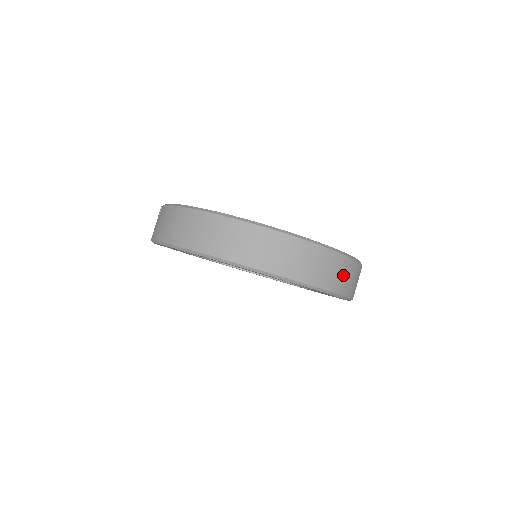
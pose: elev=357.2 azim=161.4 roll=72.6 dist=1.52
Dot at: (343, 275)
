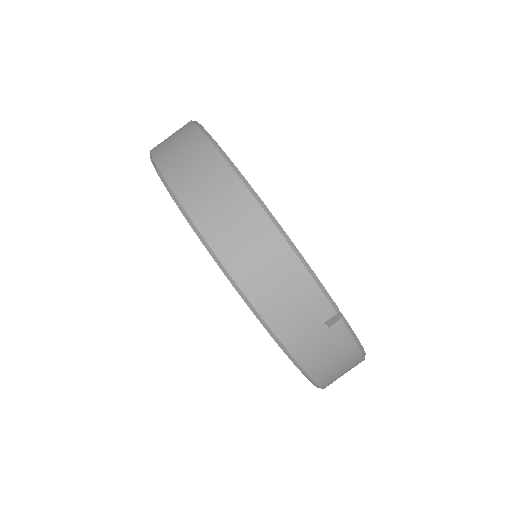
Dot at: (200, 176)
